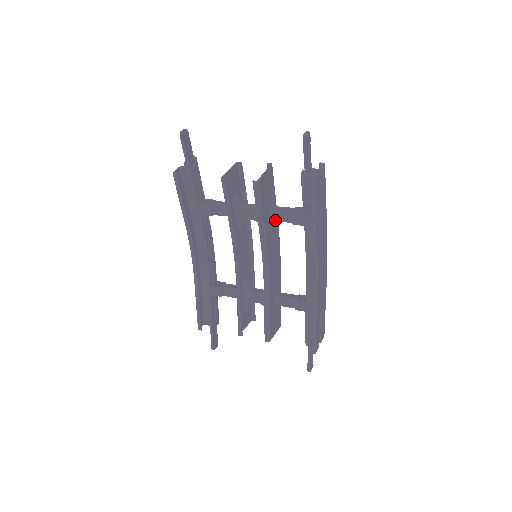
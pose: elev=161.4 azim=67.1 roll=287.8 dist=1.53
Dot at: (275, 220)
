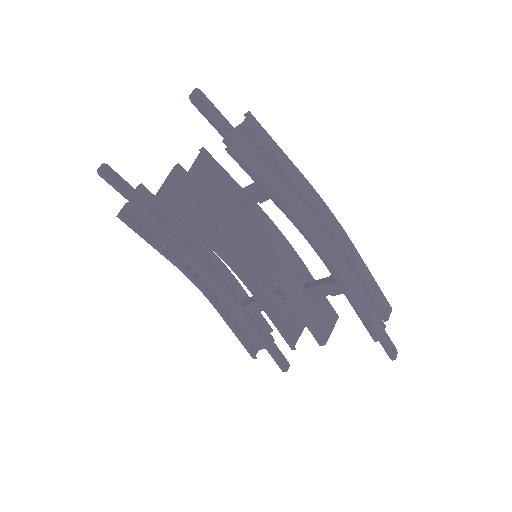
Dot at: (242, 208)
